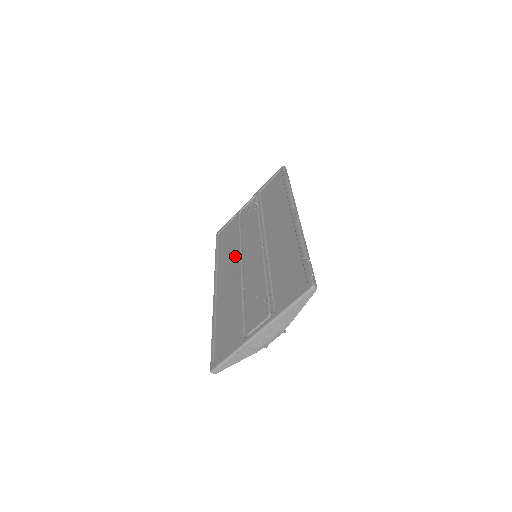
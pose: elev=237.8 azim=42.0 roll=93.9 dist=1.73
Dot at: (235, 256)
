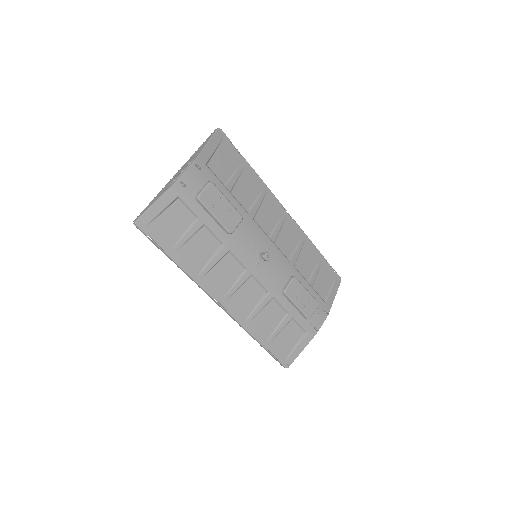
Dot at: occluded
